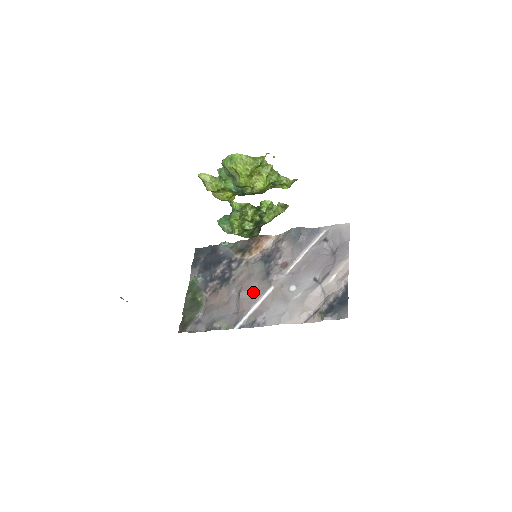
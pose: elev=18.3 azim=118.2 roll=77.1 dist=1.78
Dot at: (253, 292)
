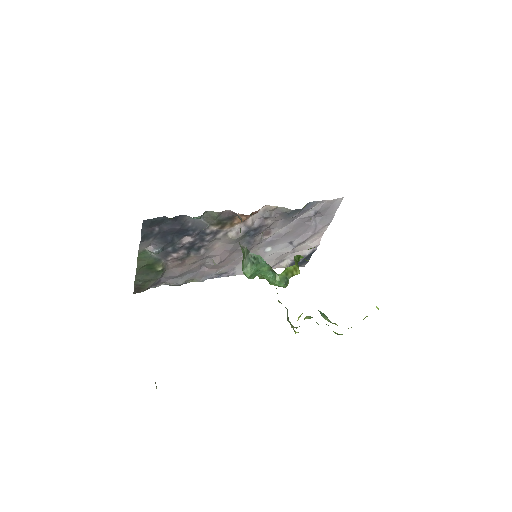
Dot at: (229, 259)
